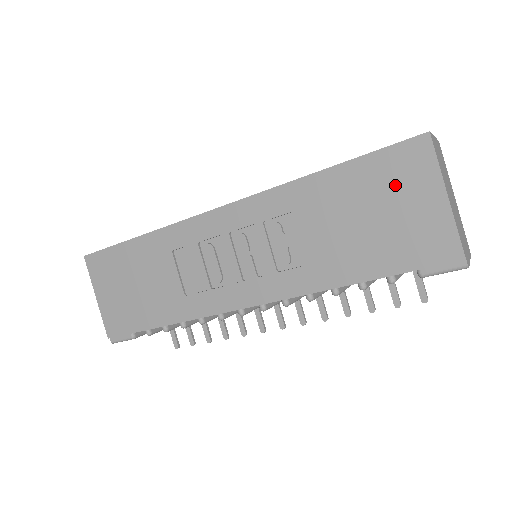
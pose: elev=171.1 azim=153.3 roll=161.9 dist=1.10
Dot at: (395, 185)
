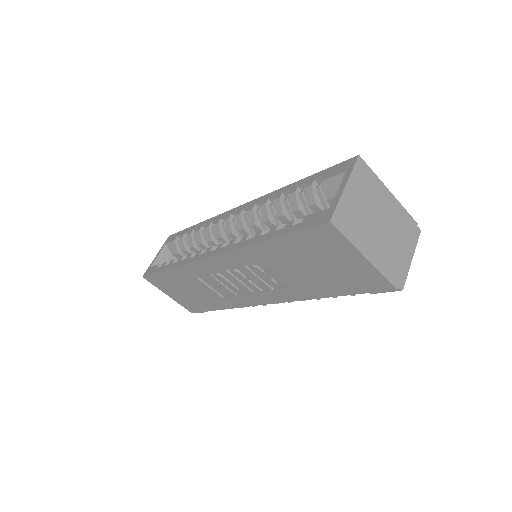
Dot at: (323, 251)
